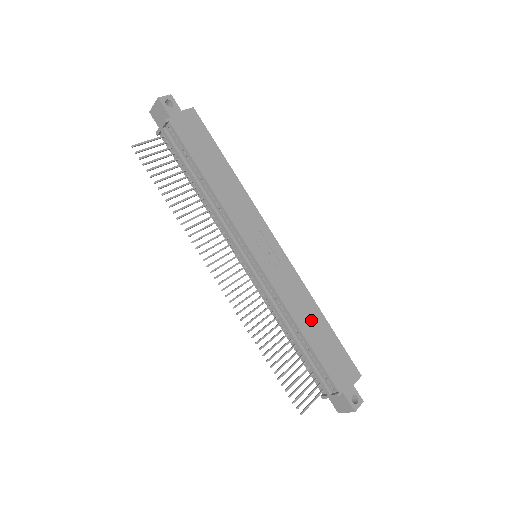
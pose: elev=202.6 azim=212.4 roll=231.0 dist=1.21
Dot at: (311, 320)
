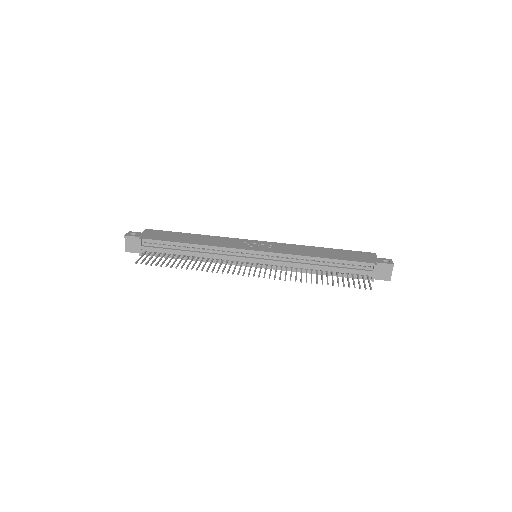
Dot at: (318, 252)
